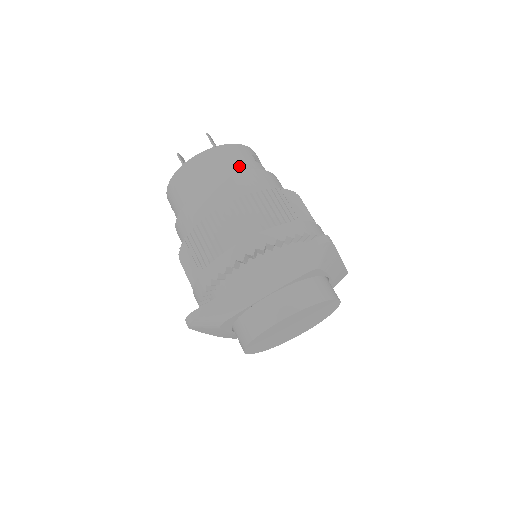
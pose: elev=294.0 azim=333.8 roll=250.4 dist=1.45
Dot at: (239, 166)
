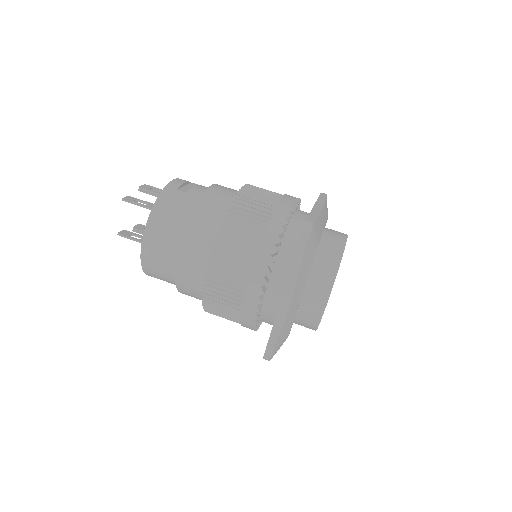
Dot at: (181, 215)
